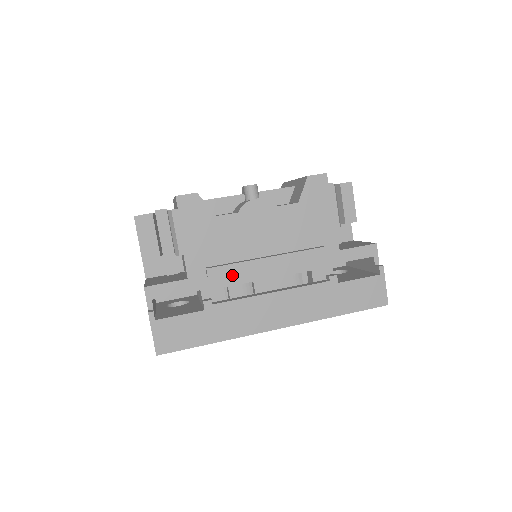
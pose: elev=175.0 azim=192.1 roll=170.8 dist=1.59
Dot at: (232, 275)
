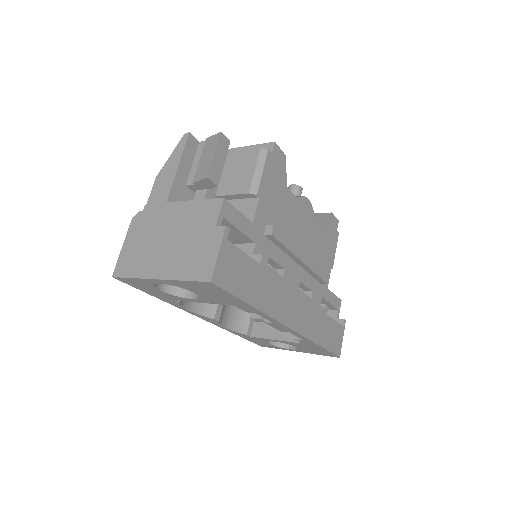
Dot at: (277, 250)
